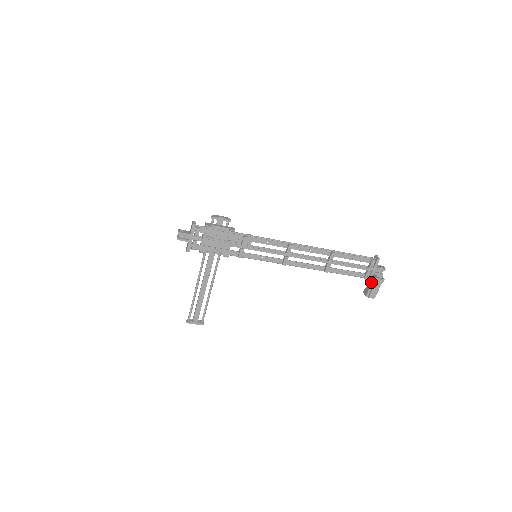
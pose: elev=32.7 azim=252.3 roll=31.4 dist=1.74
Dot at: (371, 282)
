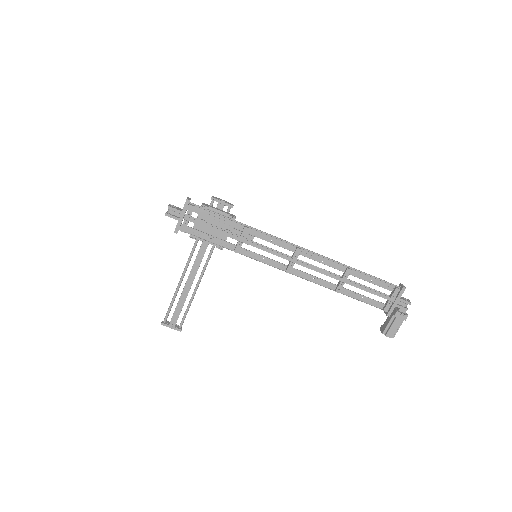
Dot at: (391, 316)
